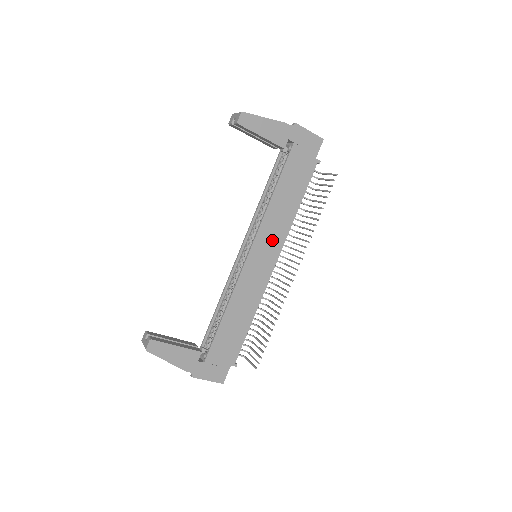
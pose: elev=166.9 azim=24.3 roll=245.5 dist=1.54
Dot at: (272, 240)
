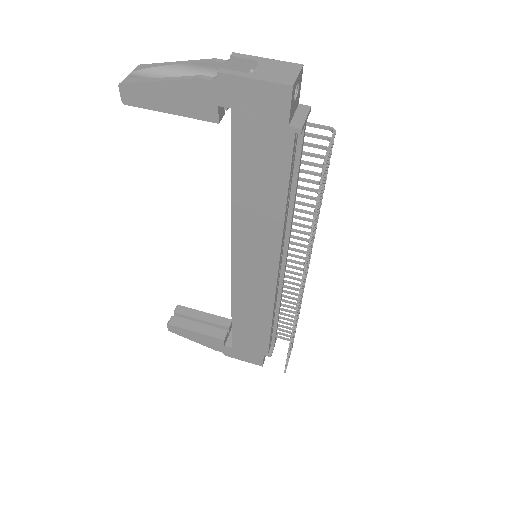
Dot at: (259, 248)
